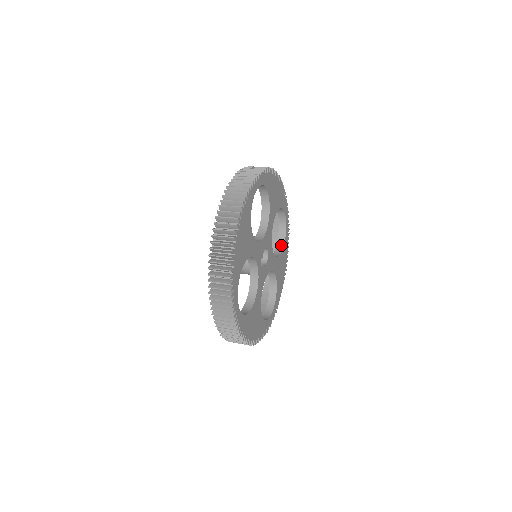
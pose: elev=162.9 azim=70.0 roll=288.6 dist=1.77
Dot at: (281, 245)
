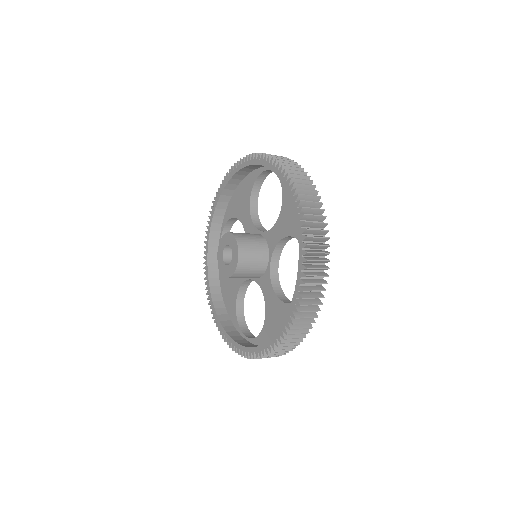
Dot at: occluded
